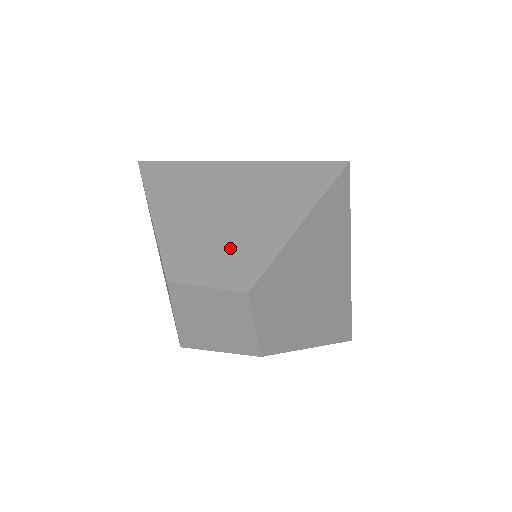
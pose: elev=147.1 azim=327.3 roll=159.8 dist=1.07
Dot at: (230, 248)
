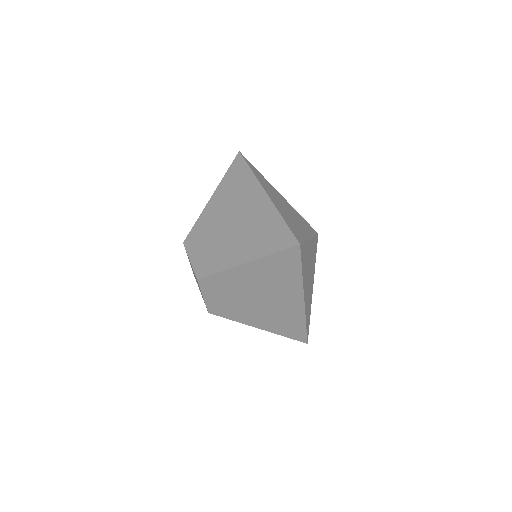
Dot at: (214, 248)
